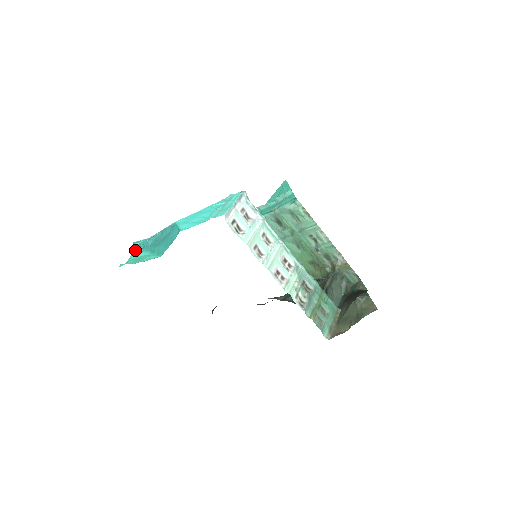
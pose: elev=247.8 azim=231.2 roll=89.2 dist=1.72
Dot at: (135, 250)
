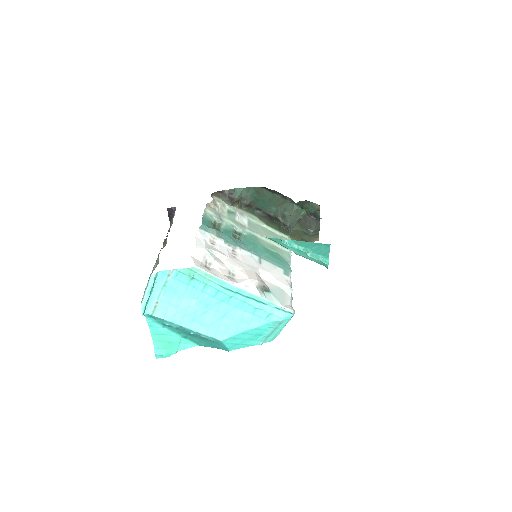
Dot at: (150, 323)
